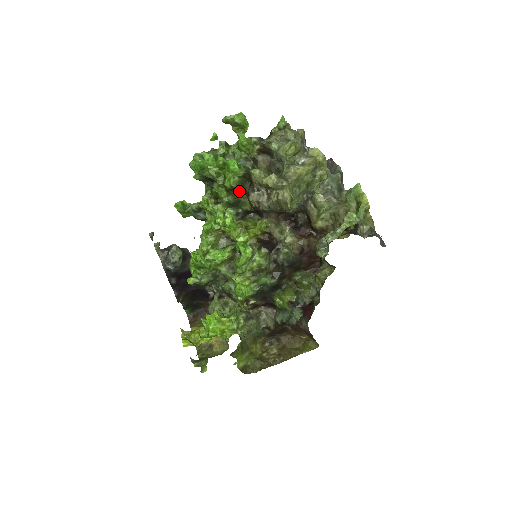
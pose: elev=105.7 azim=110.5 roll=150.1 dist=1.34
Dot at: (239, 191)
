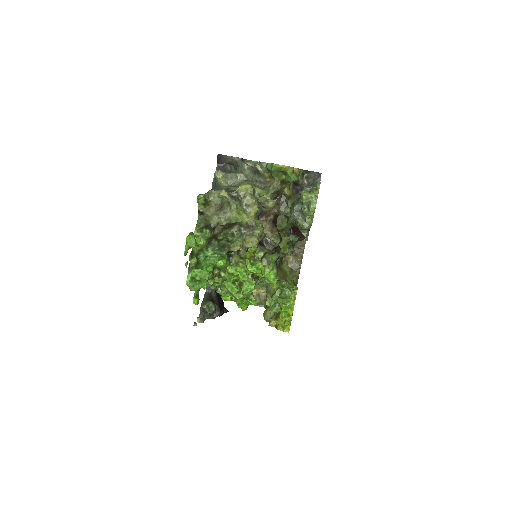
Dot at: occluded
